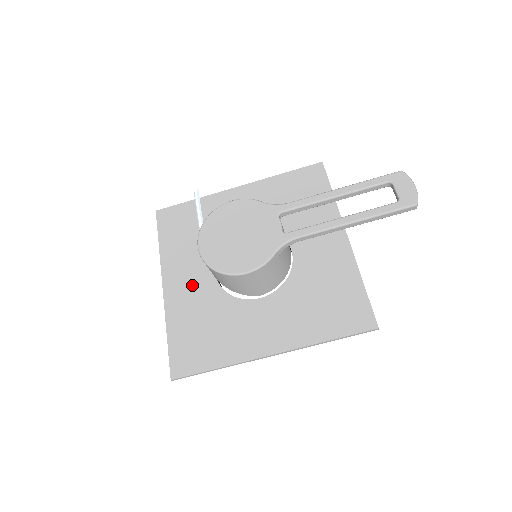
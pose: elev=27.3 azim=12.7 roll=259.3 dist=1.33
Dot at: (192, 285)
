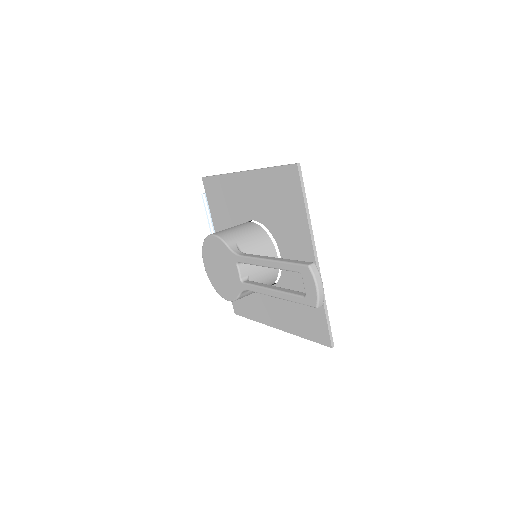
Dot at: occluded
